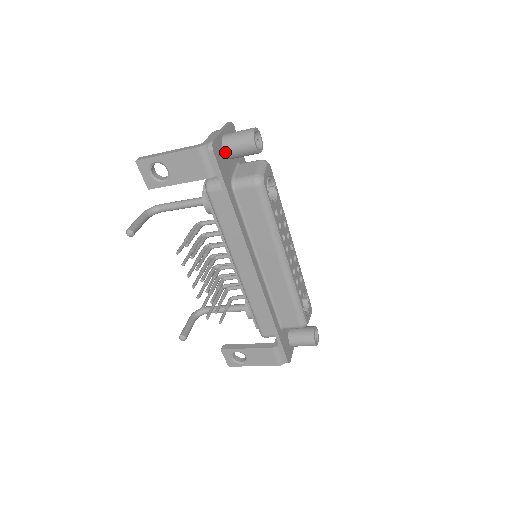
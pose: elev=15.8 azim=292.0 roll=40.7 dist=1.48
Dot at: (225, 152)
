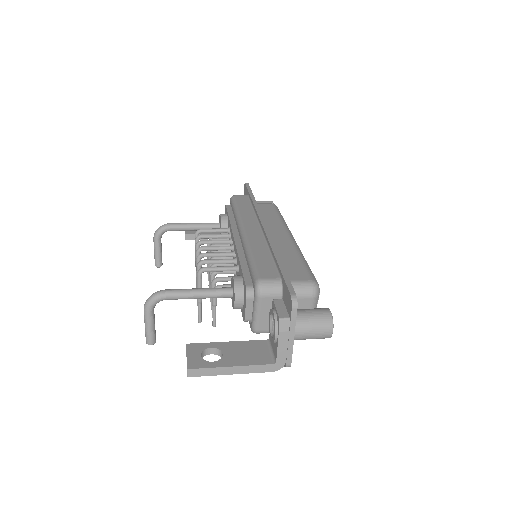
Dot at: occluded
